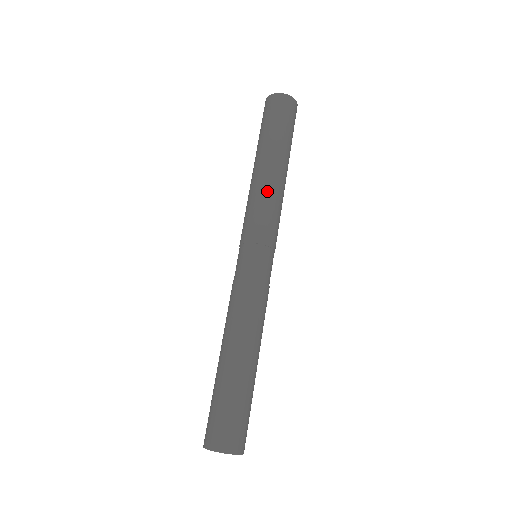
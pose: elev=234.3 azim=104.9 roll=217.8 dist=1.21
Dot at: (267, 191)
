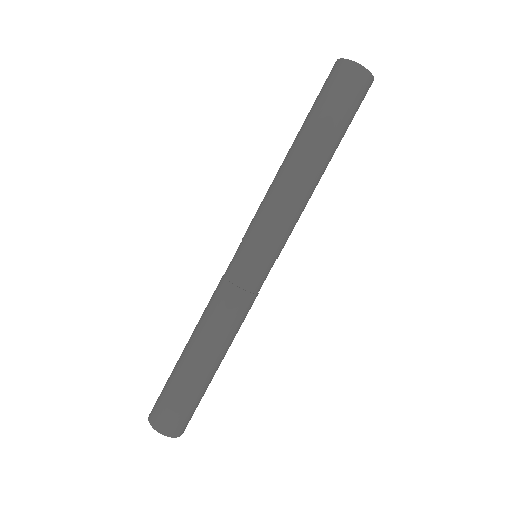
Dot at: (289, 192)
